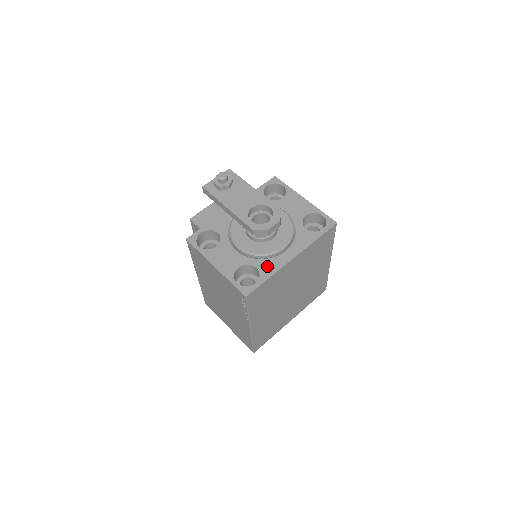
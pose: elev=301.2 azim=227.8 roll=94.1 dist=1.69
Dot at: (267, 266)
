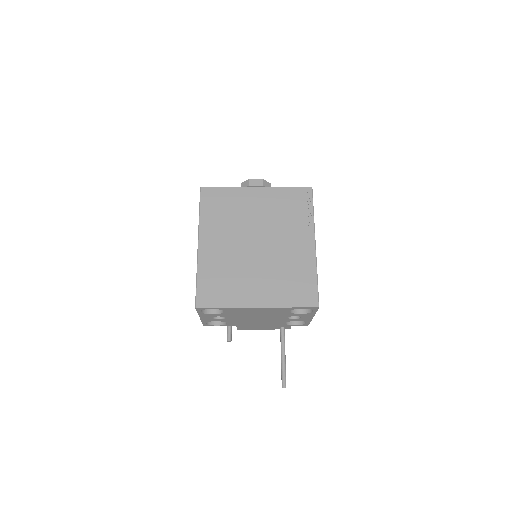
Dot at: occluded
